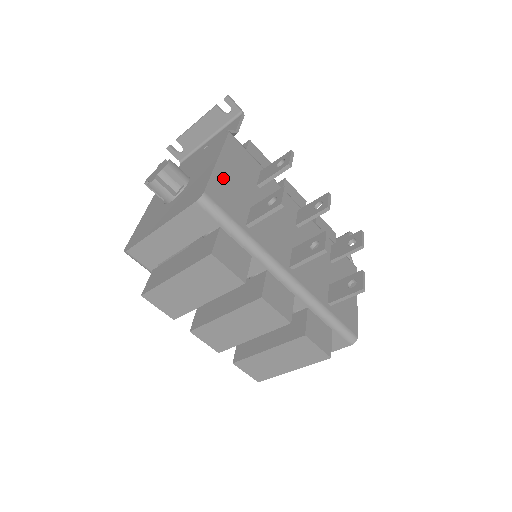
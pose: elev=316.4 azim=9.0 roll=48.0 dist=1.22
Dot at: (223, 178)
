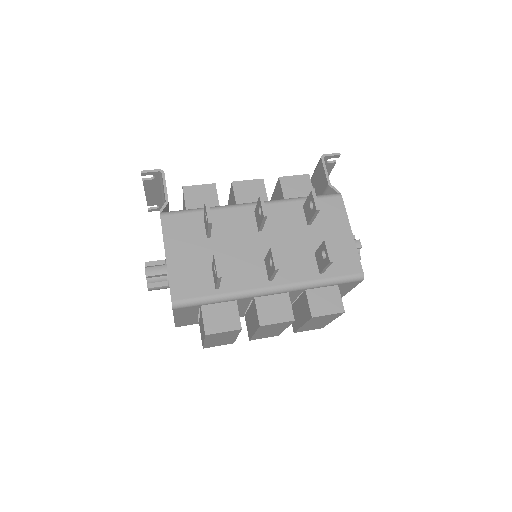
Dot at: (178, 269)
